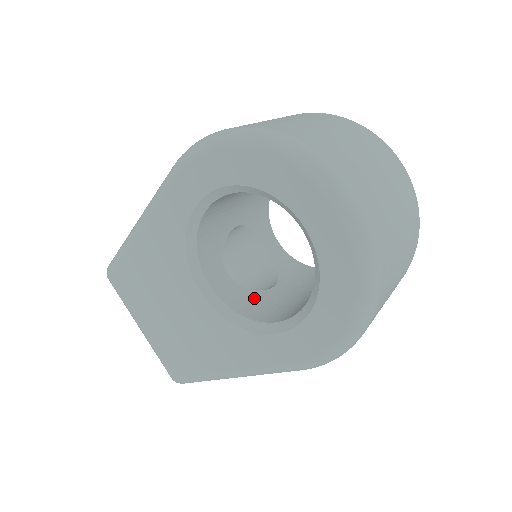
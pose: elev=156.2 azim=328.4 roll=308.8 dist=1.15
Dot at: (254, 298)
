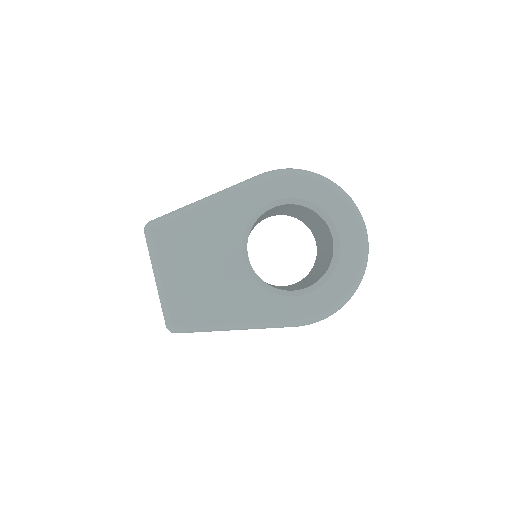
Dot at: occluded
